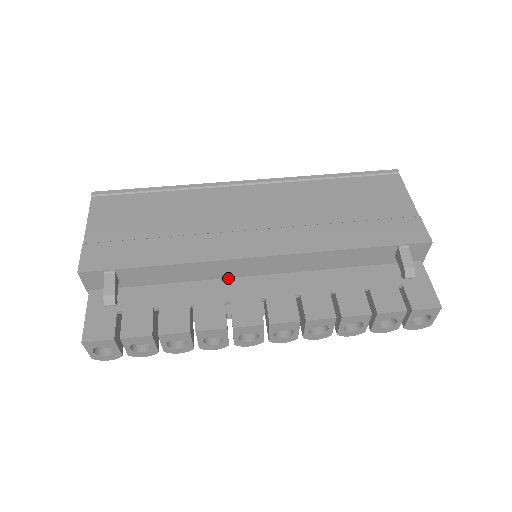
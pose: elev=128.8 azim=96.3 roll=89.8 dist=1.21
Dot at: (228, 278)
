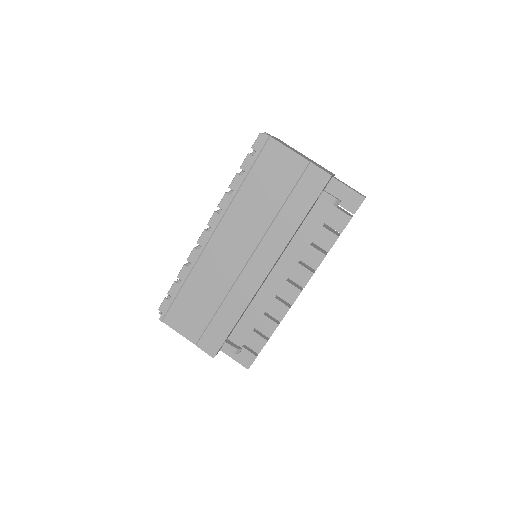
Dot at: (262, 286)
